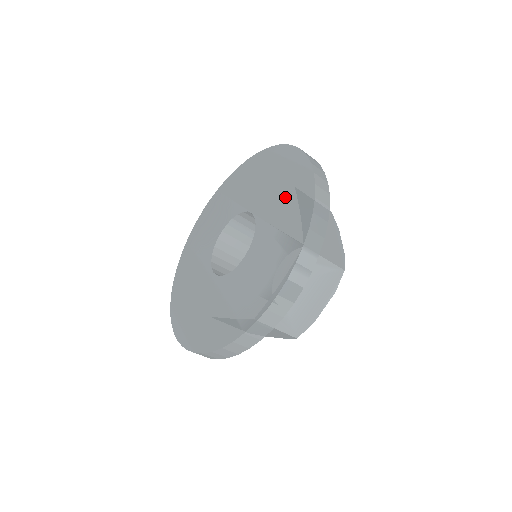
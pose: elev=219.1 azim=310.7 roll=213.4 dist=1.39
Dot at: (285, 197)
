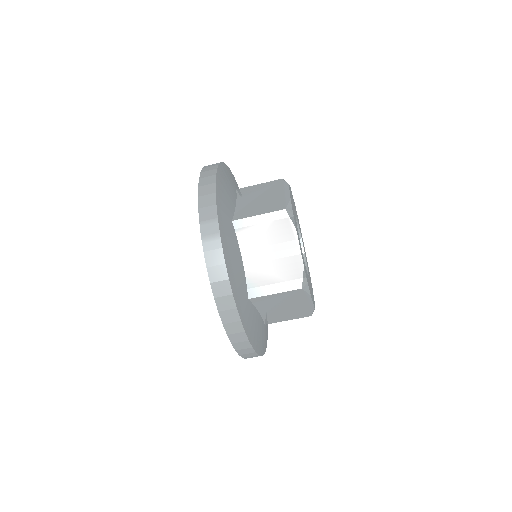
Dot at: occluded
